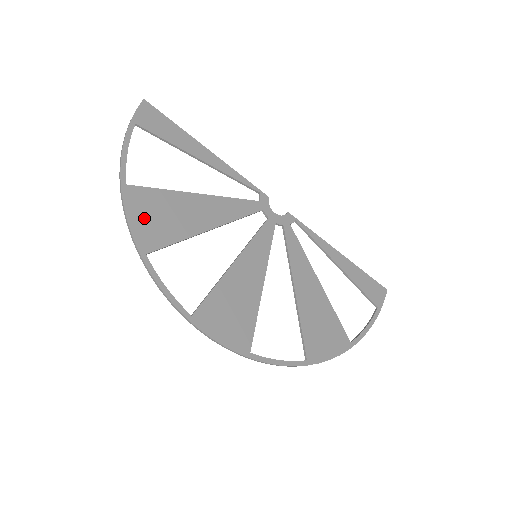
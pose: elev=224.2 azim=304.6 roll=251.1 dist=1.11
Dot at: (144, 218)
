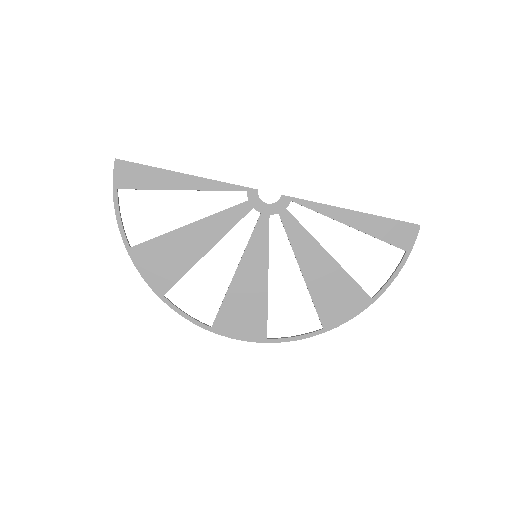
Dot at: (152, 268)
